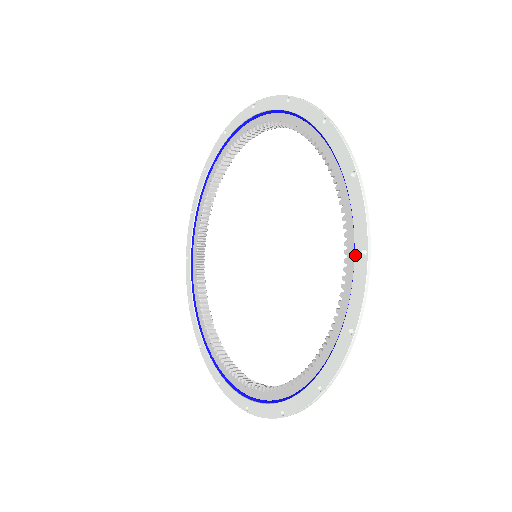
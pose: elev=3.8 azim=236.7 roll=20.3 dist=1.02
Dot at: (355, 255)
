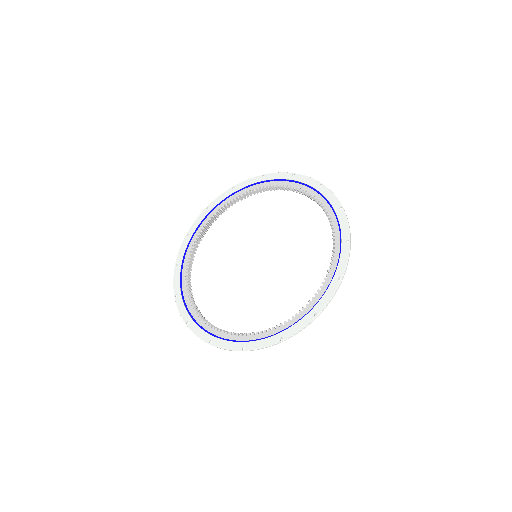
Dot at: (311, 311)
